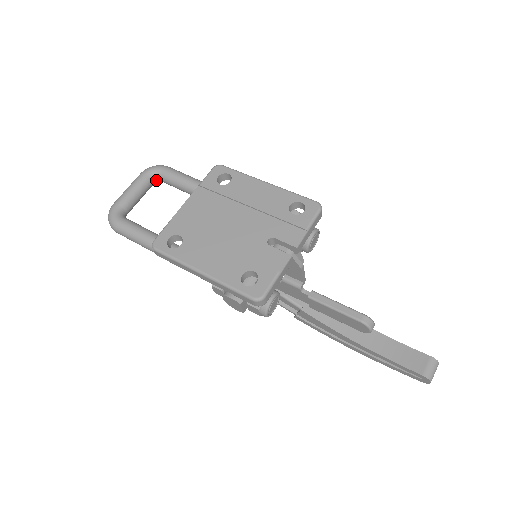
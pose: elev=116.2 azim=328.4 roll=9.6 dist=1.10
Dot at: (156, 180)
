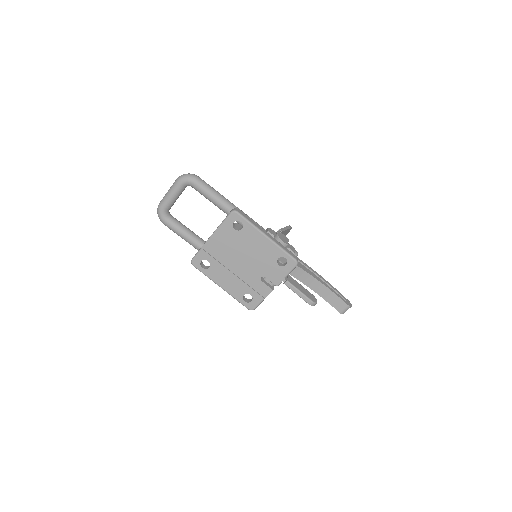
Dot at: occluded
